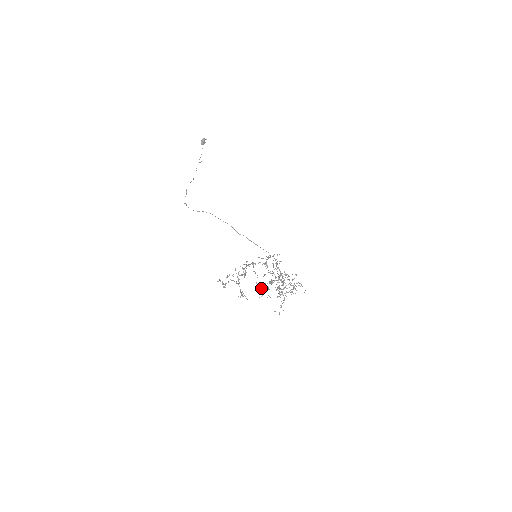
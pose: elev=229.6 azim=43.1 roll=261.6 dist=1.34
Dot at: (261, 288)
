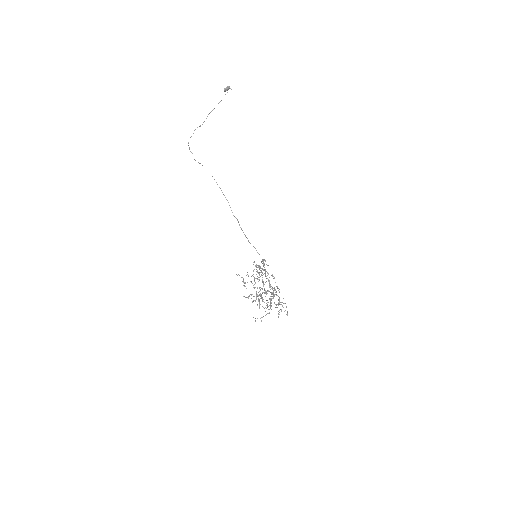
Dot at: occluded
